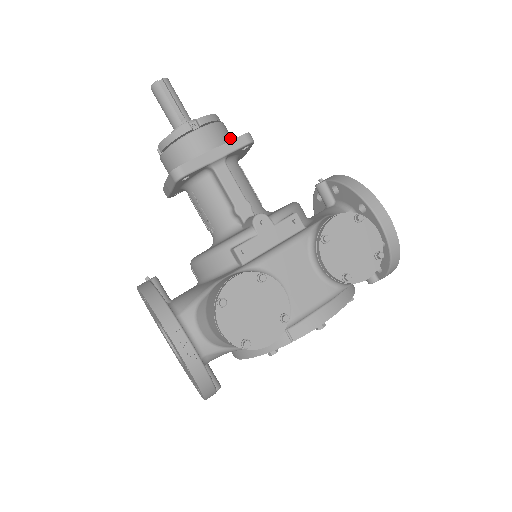
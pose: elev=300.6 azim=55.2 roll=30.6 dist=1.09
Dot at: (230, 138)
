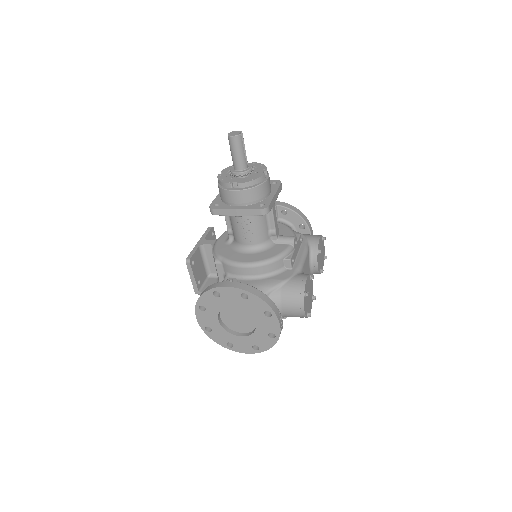
Dot at: occluded
